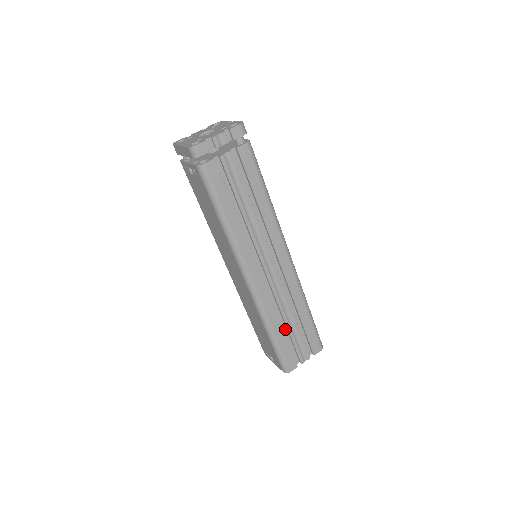
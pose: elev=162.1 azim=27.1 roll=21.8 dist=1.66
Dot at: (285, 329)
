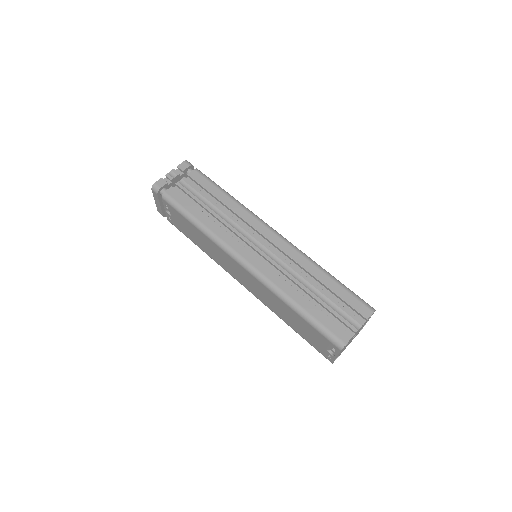
Dot at: (313, 301)
